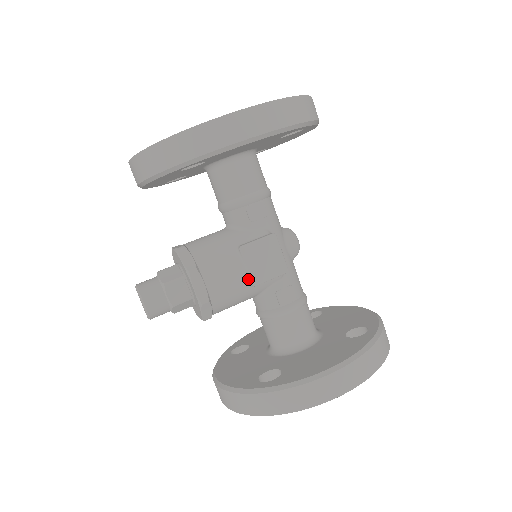
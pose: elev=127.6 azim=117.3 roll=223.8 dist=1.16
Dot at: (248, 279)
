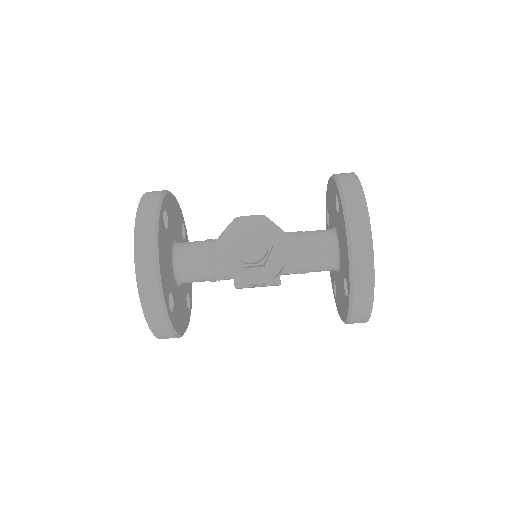
Dot at: occluded
